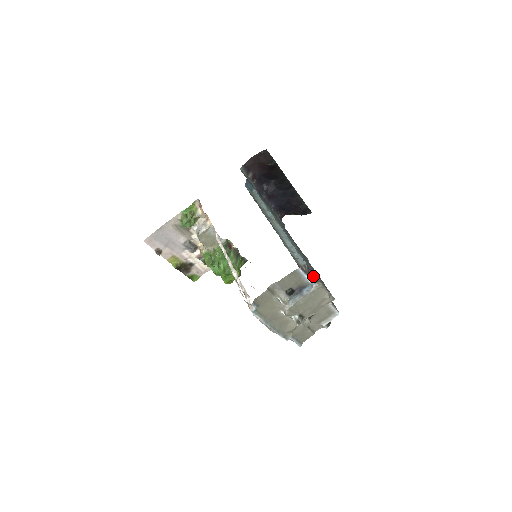
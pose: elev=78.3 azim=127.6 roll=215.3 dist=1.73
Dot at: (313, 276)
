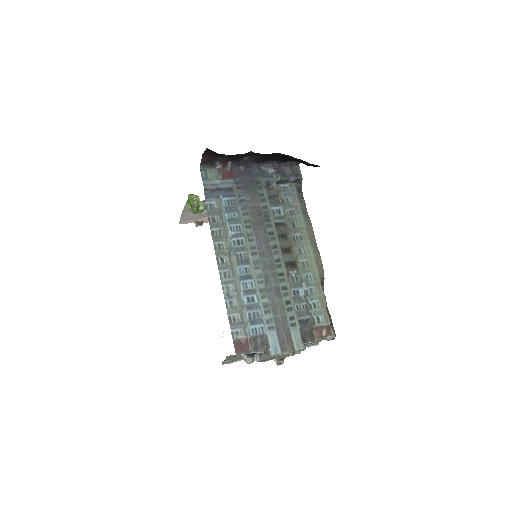
Dot at: (264, 345)
